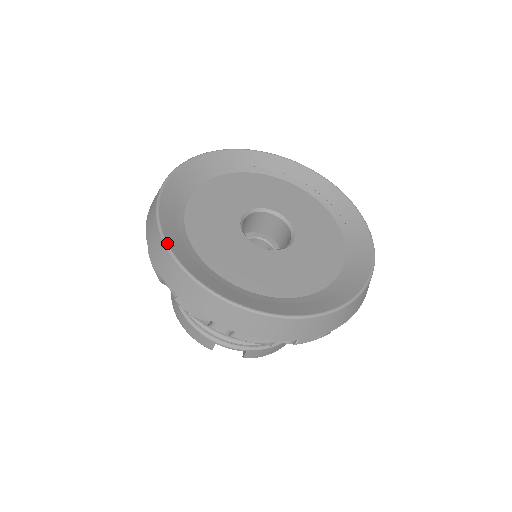
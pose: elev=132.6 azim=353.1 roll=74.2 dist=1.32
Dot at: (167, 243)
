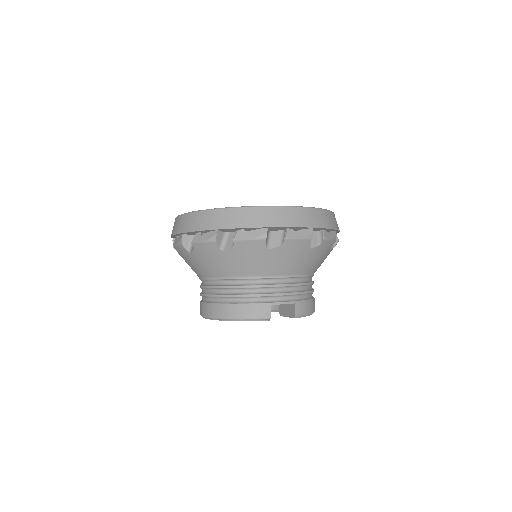
Dot at: (210, 209)
